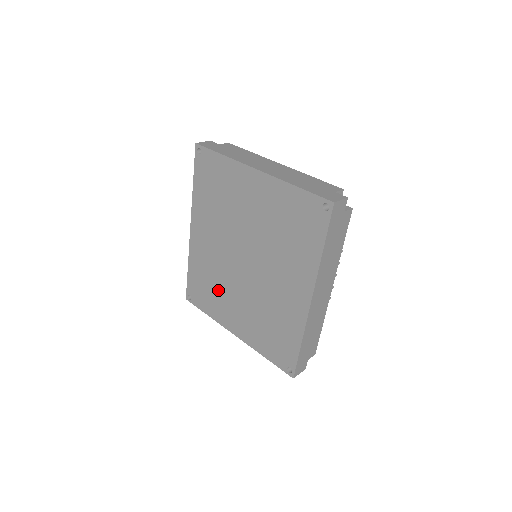
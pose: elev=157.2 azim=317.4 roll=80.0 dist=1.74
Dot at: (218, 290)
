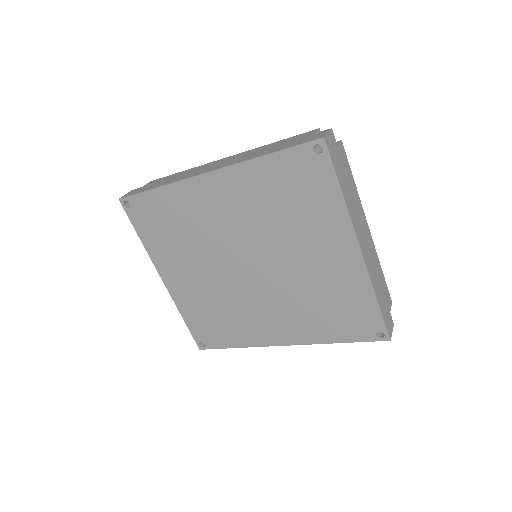
Dot at: (182, 244)
